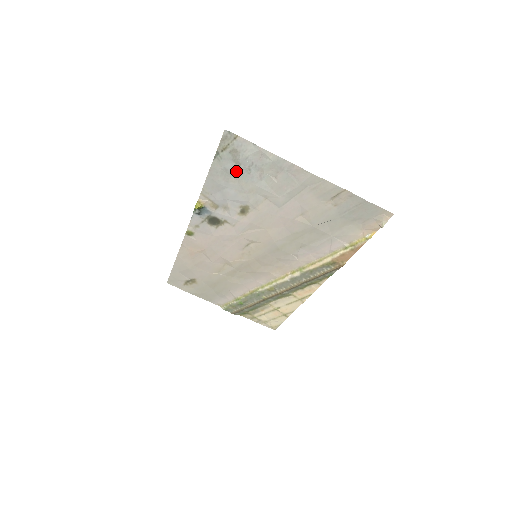
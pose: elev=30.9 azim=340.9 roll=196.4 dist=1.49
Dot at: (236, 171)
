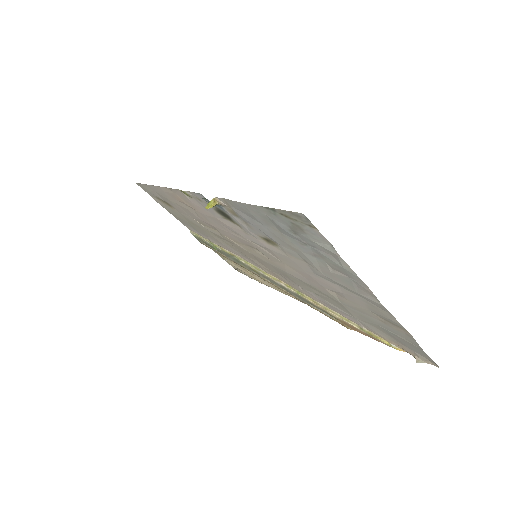
Dot at: (286, 231)
